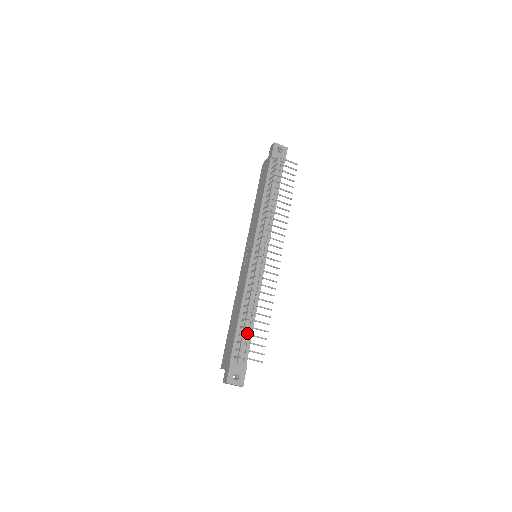
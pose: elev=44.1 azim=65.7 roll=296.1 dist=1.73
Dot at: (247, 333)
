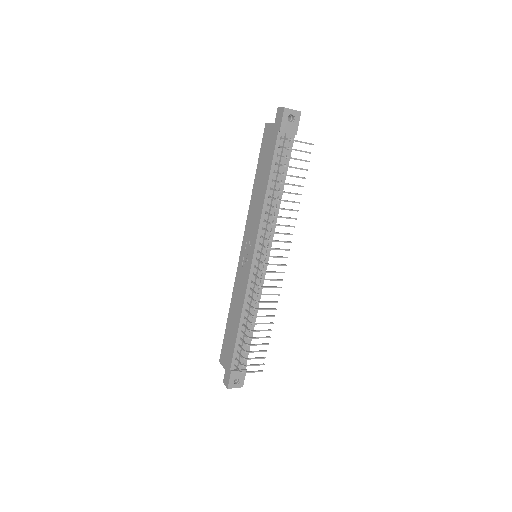
Dot at: (247, 341)
